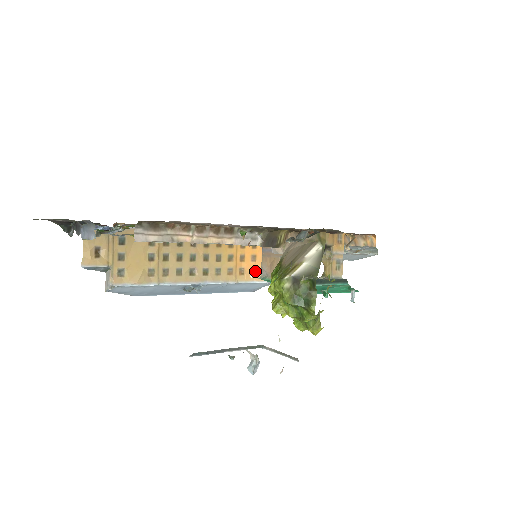
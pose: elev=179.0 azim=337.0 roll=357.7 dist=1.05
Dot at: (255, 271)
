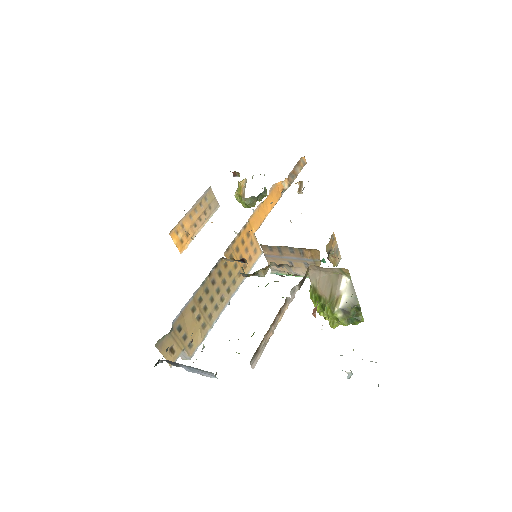
Dot at: (251, 257)
